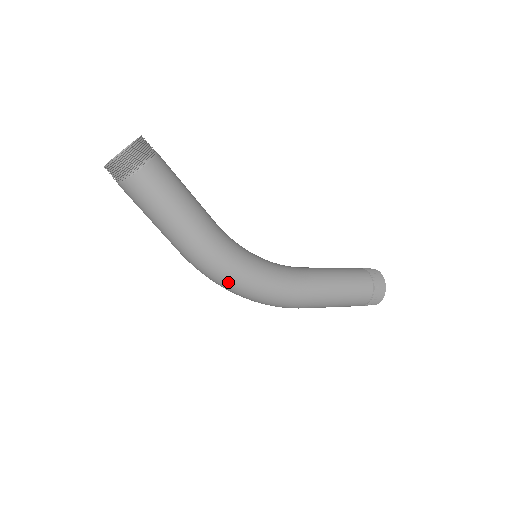
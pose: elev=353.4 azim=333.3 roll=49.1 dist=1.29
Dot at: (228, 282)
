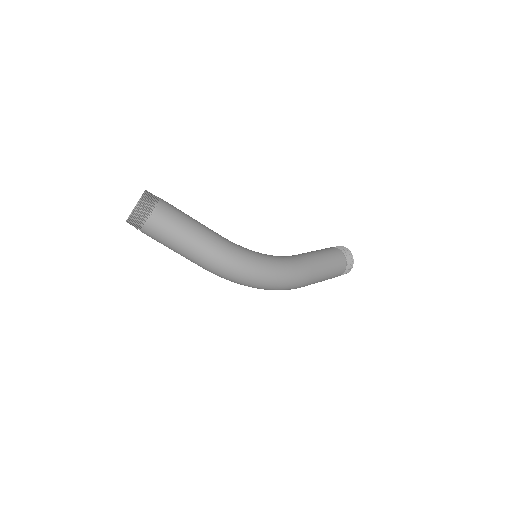
Dot at: (250, 272)
